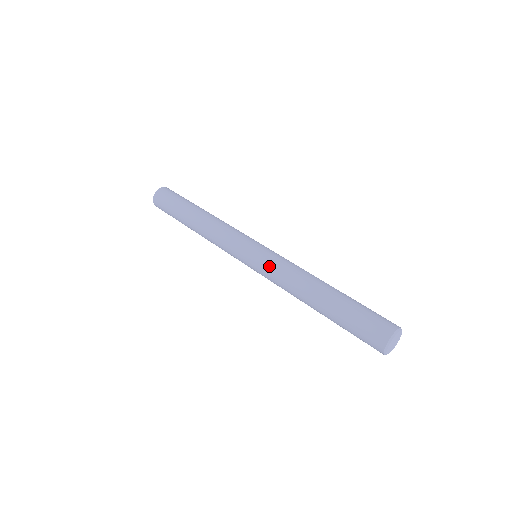
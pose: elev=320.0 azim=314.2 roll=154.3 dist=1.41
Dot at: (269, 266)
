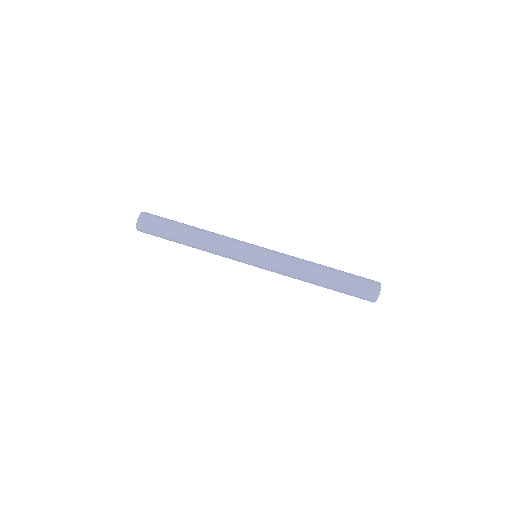
Dot at: (277, 259)
